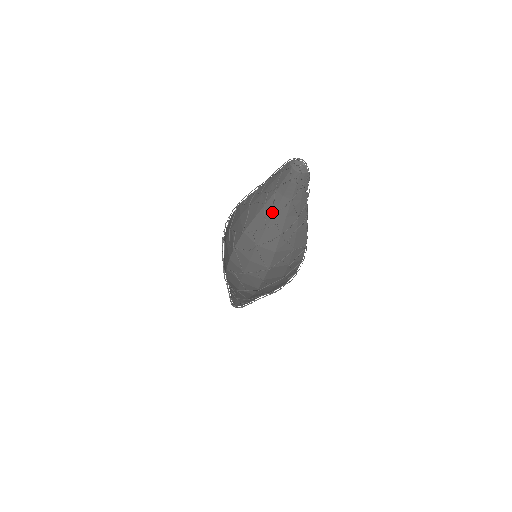
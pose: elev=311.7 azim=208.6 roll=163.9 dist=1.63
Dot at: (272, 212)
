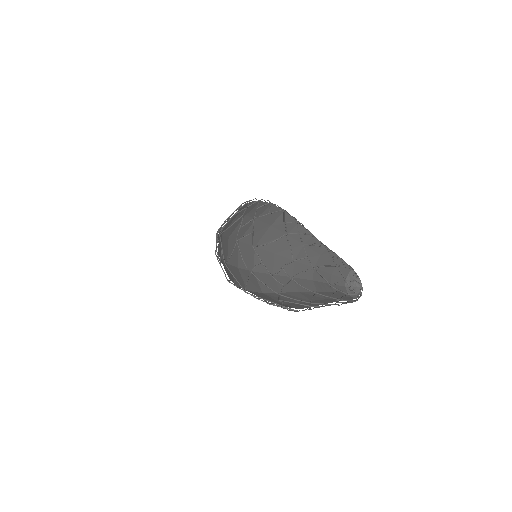
Dot at: (291, 274)
